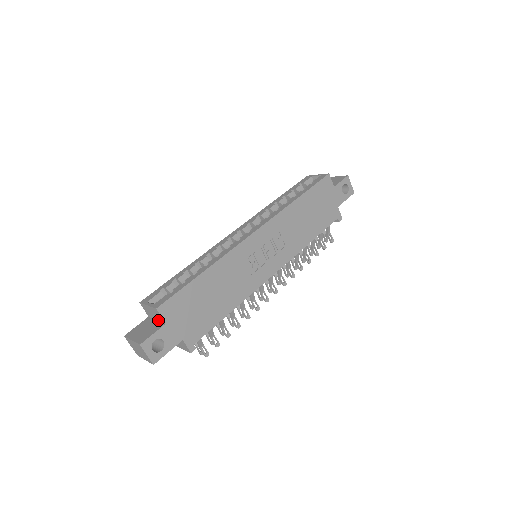
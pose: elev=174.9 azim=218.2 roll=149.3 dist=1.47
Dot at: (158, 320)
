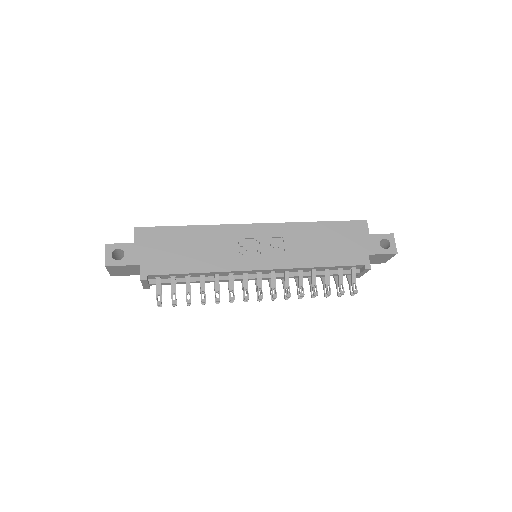
Dot at: occluded
